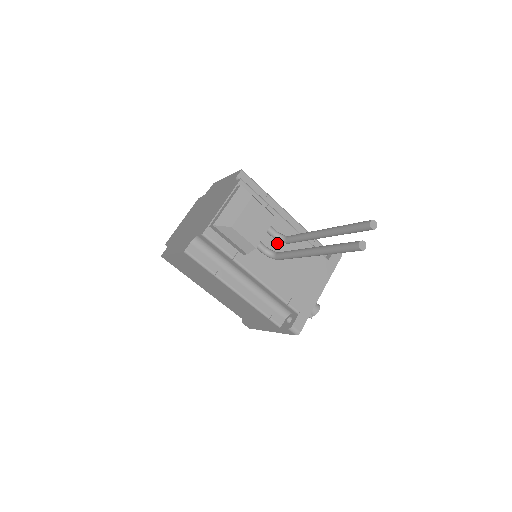
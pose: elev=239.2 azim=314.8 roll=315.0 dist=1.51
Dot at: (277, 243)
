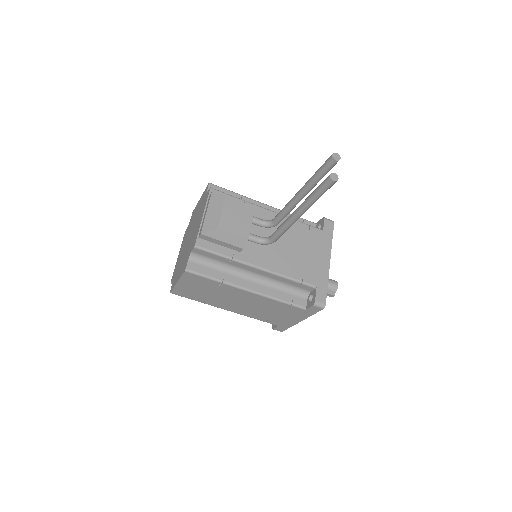
Dot at: (268, 231)
